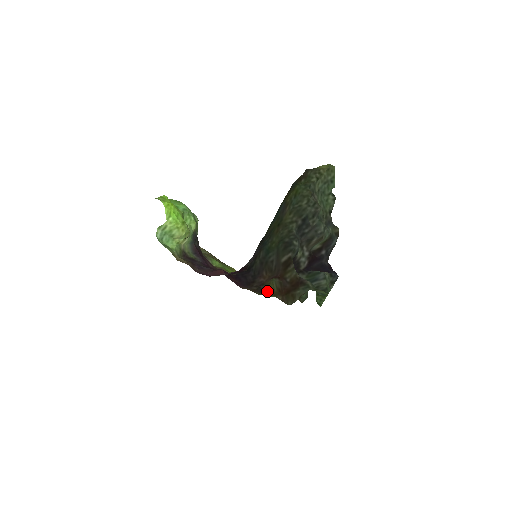
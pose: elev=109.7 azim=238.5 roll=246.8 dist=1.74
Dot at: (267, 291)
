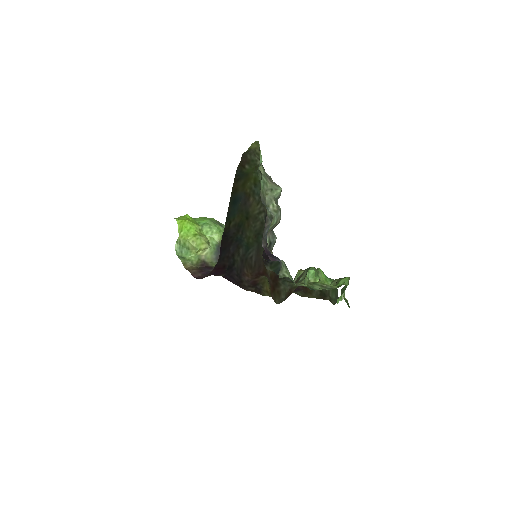
Dot at: (266, 291)
